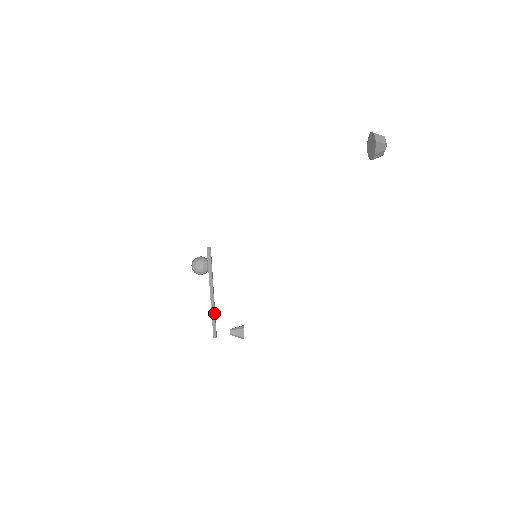
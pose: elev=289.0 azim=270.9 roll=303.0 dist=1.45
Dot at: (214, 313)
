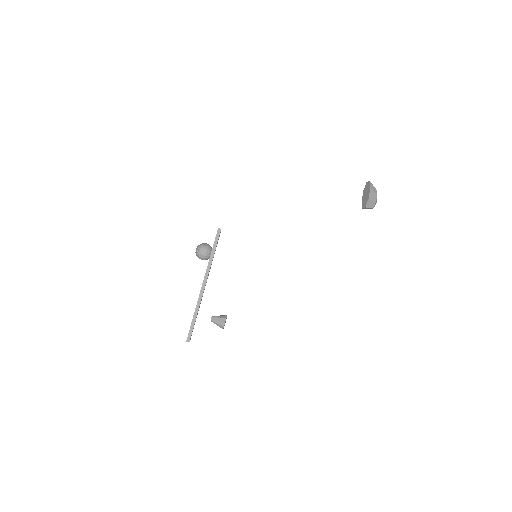
Dot at: (199, 306)
